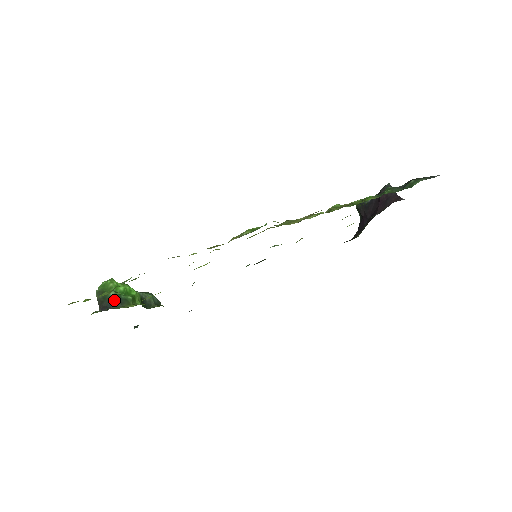
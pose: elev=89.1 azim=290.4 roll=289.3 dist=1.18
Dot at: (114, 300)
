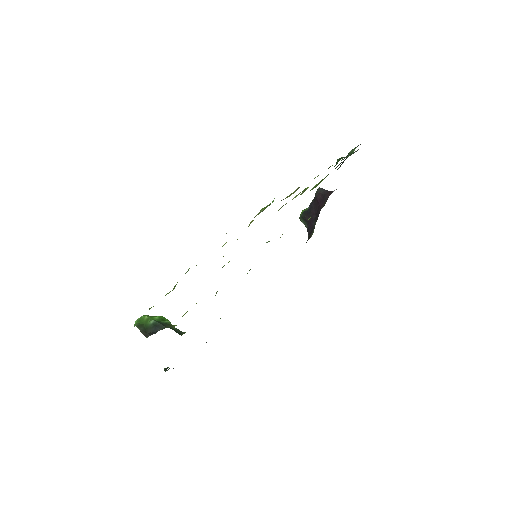
Dot at: (157, 325)
